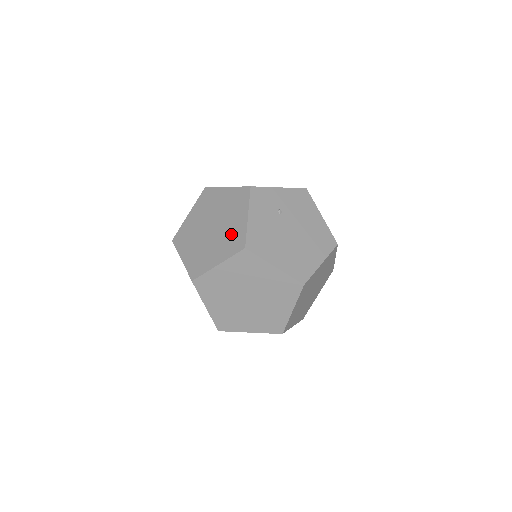
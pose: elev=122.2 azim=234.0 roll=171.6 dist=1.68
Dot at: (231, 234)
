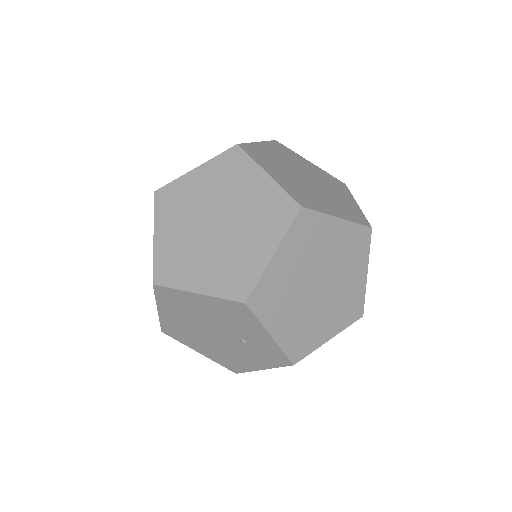
Dot at: occluded
